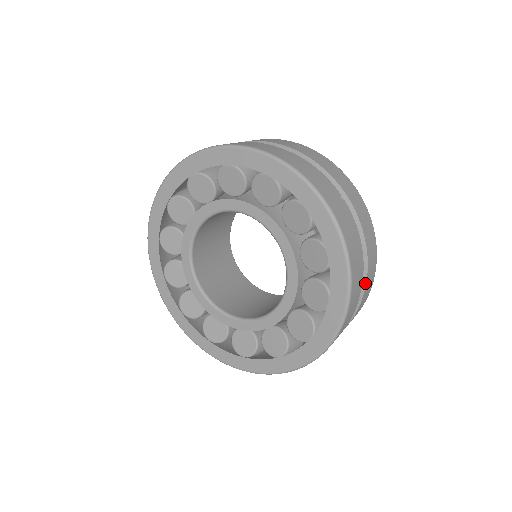
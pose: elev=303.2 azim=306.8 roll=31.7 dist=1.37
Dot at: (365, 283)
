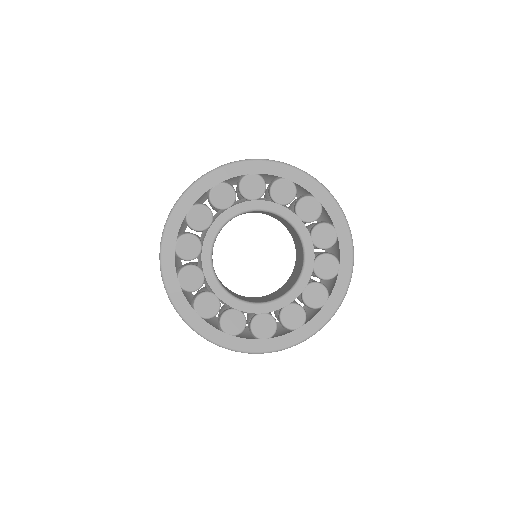
Dot at: occluded
